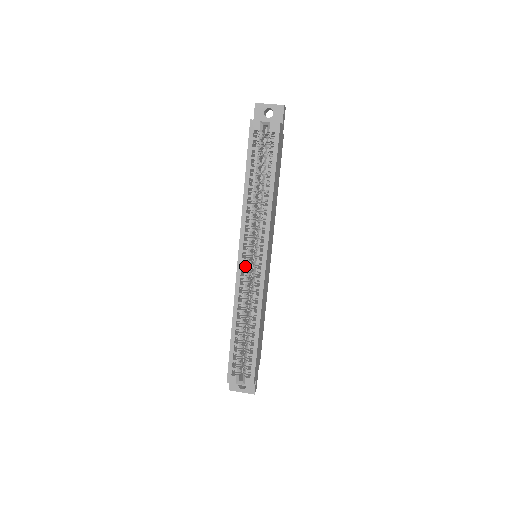
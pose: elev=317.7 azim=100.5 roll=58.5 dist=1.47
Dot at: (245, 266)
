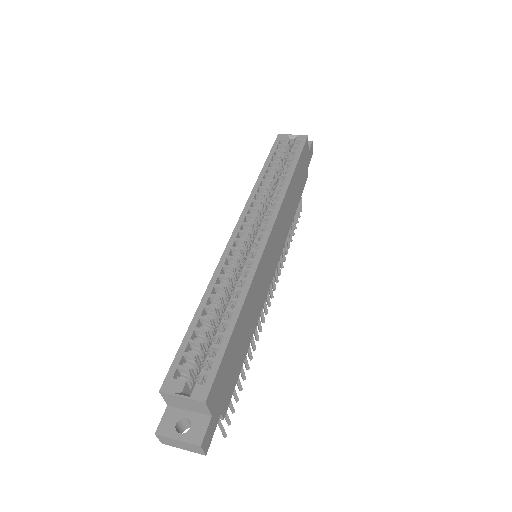
Dot at: (241, 238)
